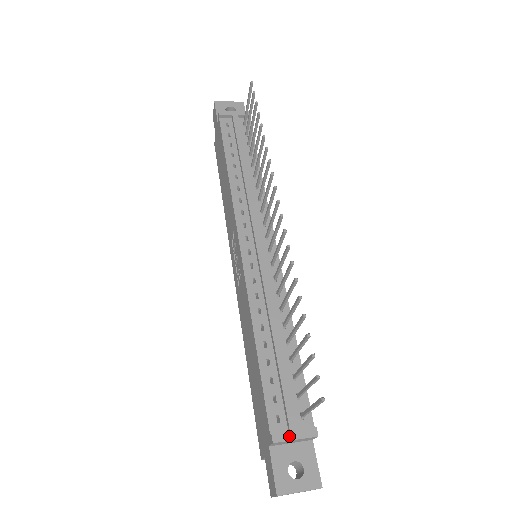
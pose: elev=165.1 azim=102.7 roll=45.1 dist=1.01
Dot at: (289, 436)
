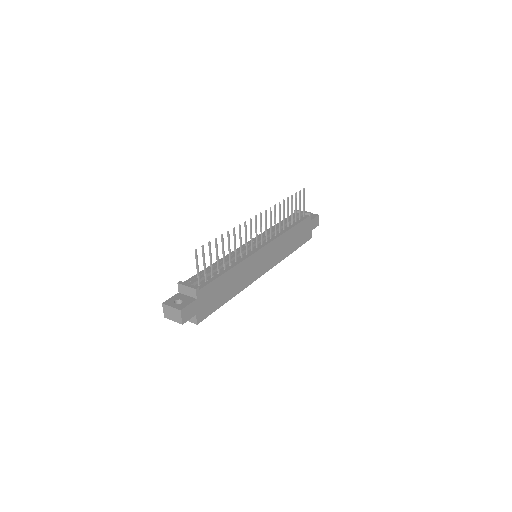
Dot at: (185, 284)
